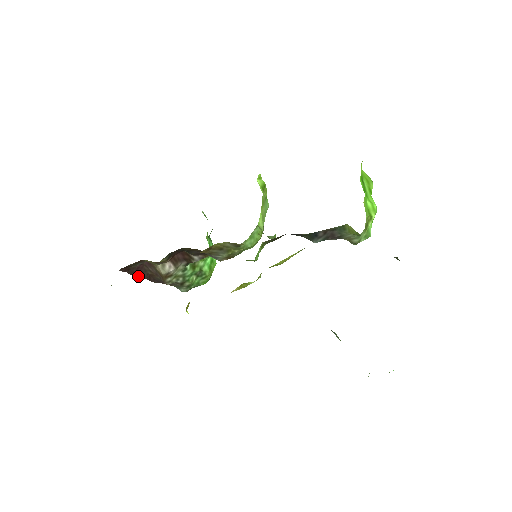
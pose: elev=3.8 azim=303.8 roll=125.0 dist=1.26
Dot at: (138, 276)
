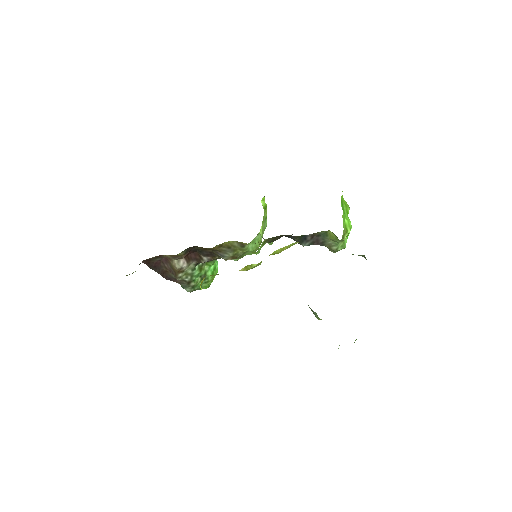
Dot at: (155, 270)
